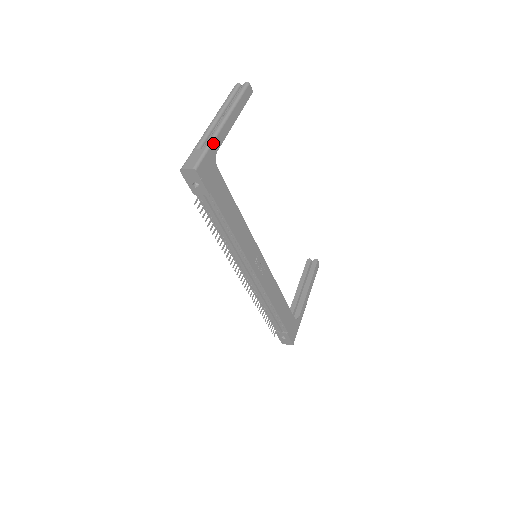
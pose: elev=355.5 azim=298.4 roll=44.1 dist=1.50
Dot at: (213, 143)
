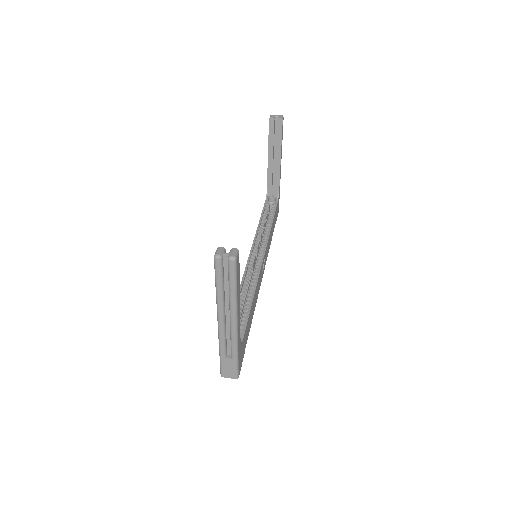
Dot at: (238, 349)
